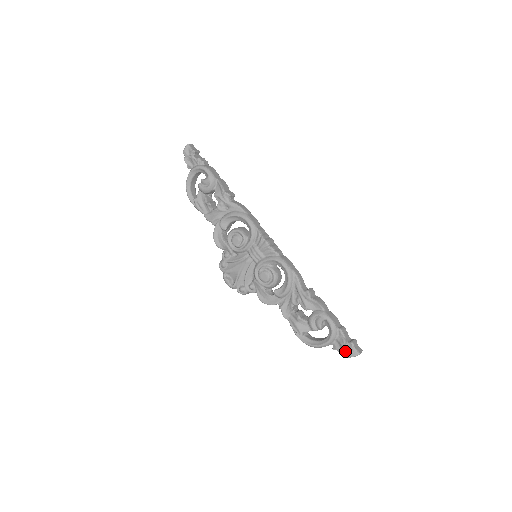
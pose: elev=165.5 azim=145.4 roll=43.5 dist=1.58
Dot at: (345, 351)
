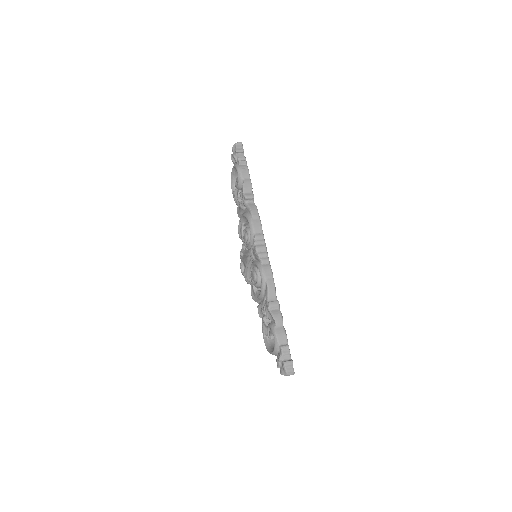
Dot at: (280, 367)
